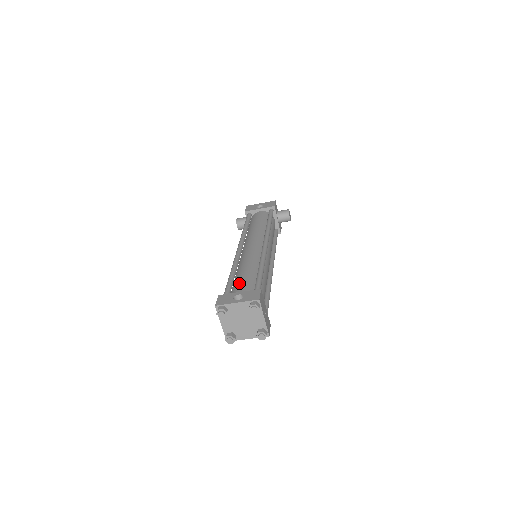
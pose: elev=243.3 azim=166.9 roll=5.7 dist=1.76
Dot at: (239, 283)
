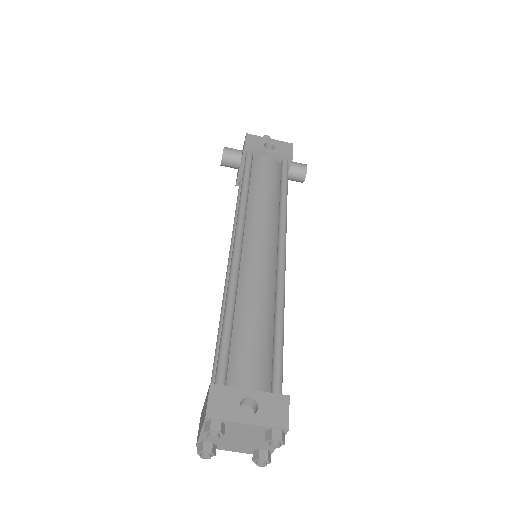
Dot at: (244, 351)
